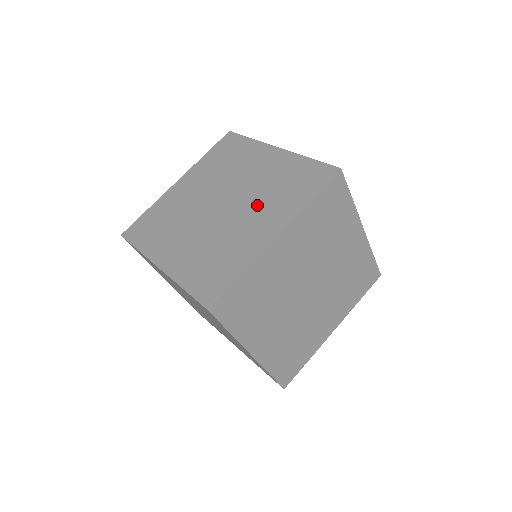
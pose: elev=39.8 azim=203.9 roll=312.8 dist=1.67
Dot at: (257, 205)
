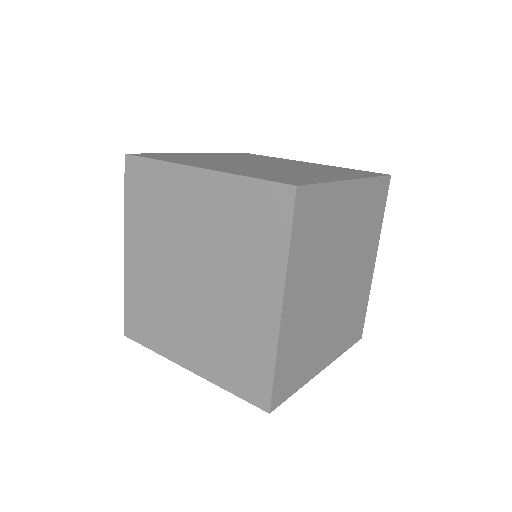
Dot at: (232, 269)
